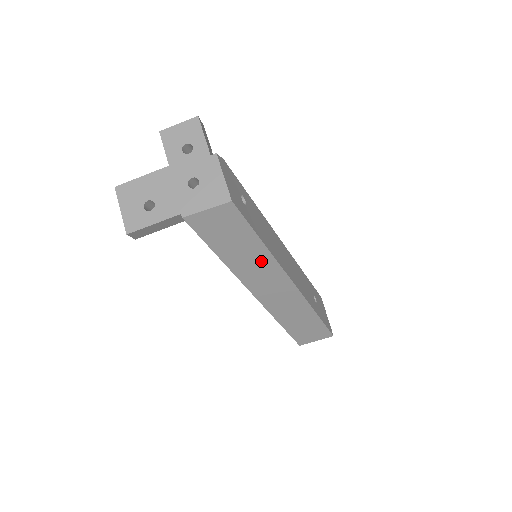
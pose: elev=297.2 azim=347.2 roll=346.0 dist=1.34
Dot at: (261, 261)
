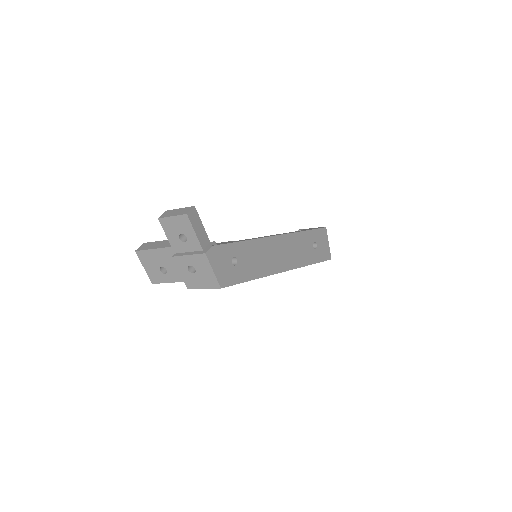
Dot at: occluded
